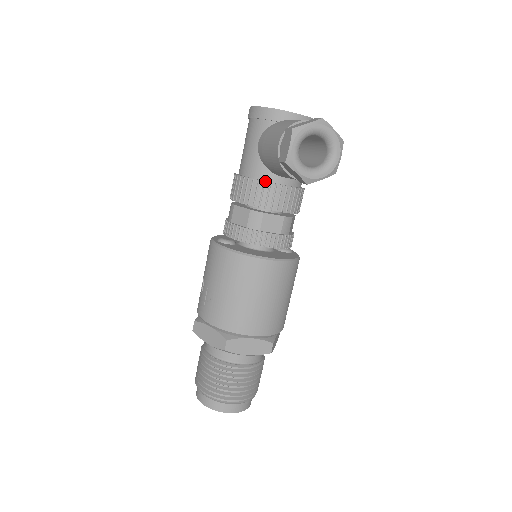
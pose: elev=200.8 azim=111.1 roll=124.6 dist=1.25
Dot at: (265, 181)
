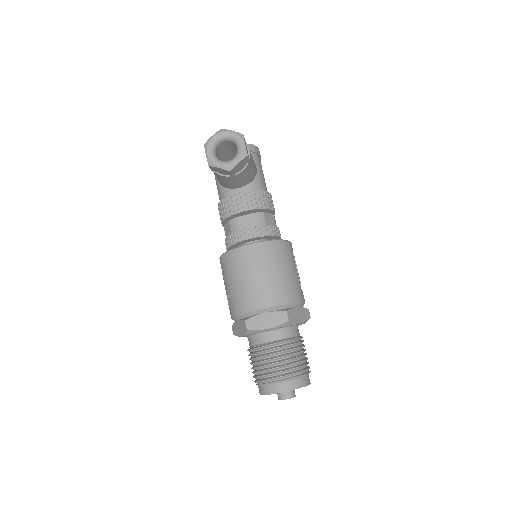
Dot at: (228, 196)
